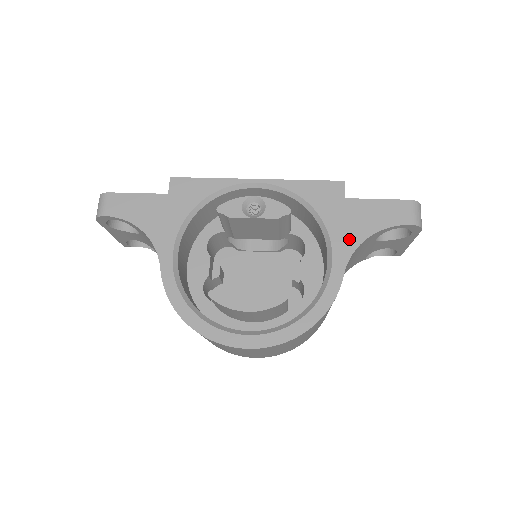
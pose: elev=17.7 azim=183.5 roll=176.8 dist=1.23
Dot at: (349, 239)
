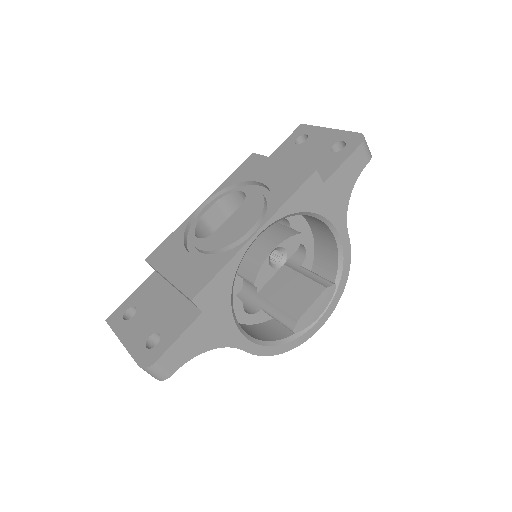
Dot at: (340, 210)
